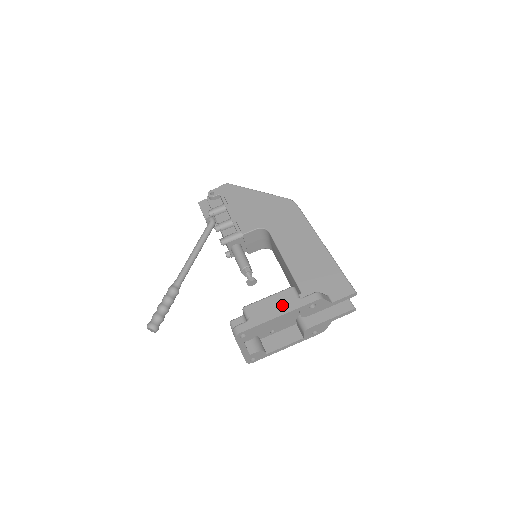
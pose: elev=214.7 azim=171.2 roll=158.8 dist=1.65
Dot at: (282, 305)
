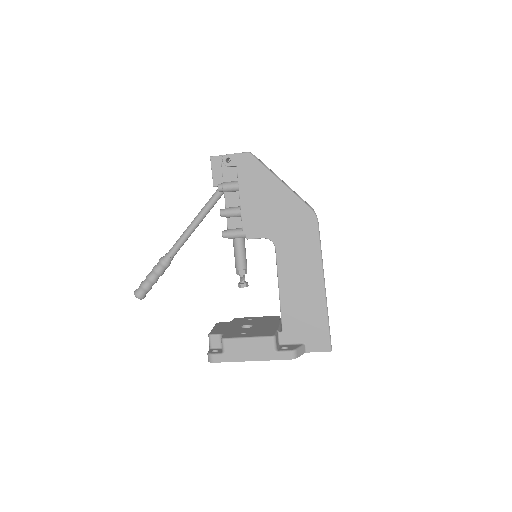
Dot at: (257, 352)
